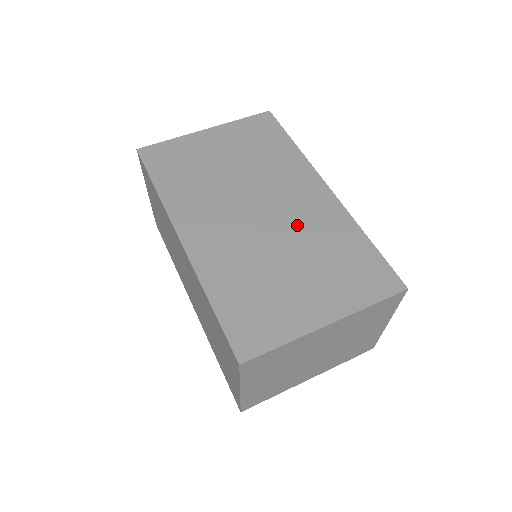
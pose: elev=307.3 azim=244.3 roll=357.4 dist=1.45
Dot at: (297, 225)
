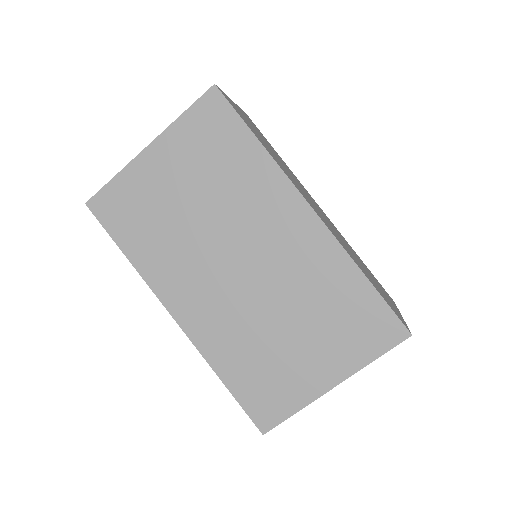
Dot at: (285, 276)
